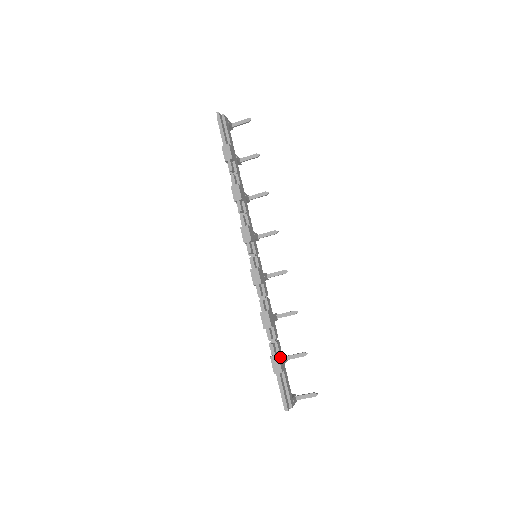
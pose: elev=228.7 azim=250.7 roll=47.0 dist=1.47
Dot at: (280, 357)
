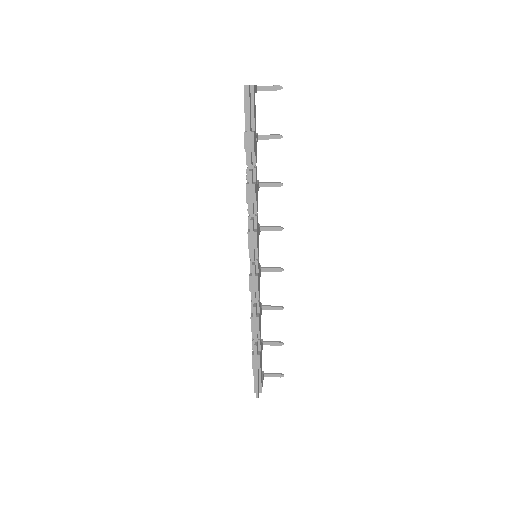
Dot at: (260, 354)
